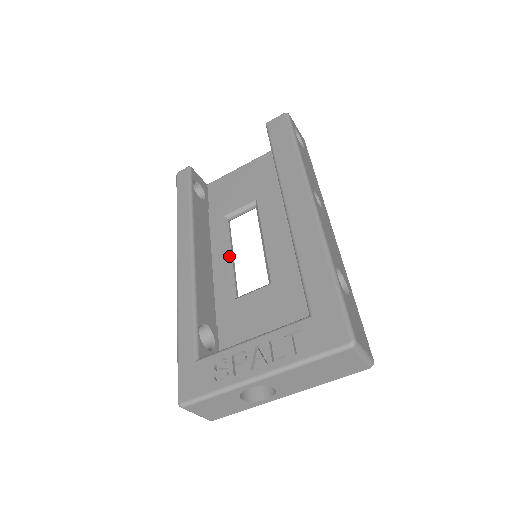
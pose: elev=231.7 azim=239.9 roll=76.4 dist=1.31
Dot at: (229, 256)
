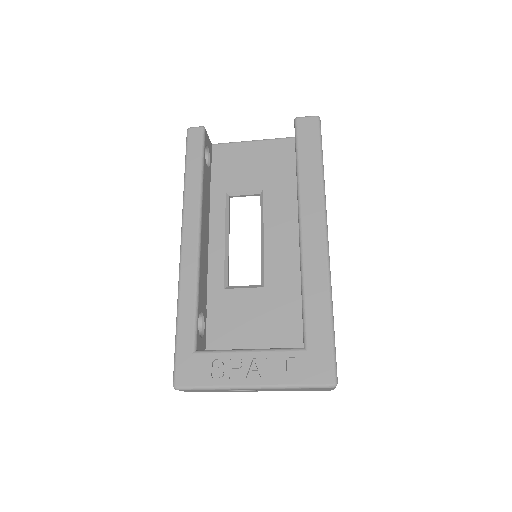
Dot at: (226, 240)
